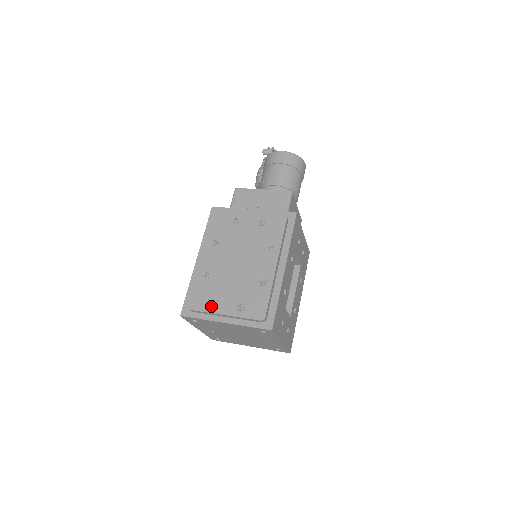
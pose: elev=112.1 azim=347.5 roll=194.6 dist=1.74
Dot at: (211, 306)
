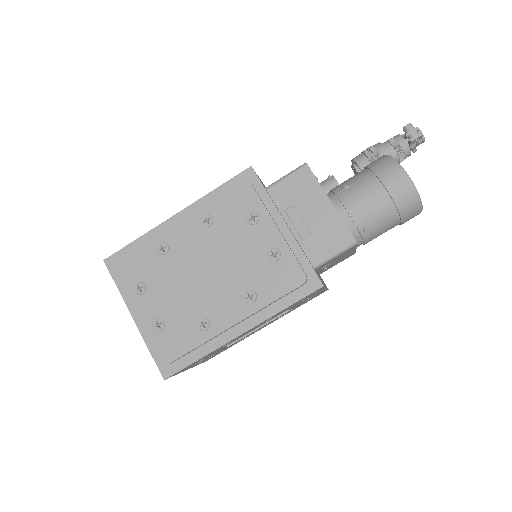
Dot at: (134, 290)
